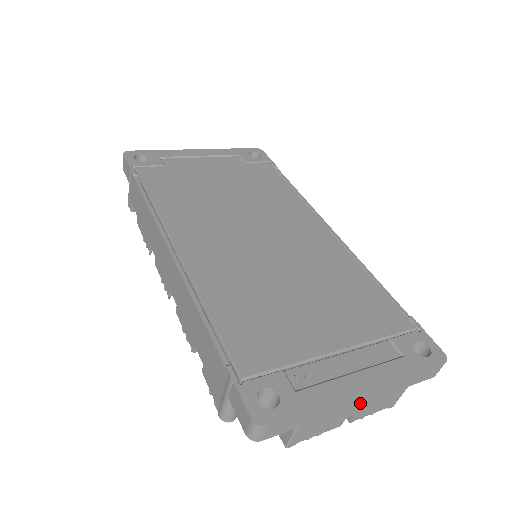
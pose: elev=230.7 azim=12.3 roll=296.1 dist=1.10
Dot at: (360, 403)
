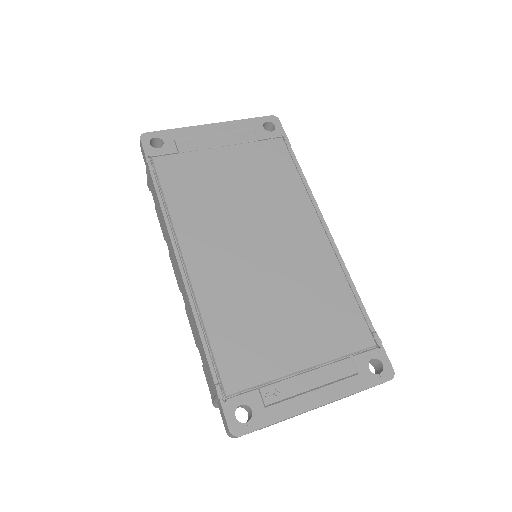
Dot at: occluded
